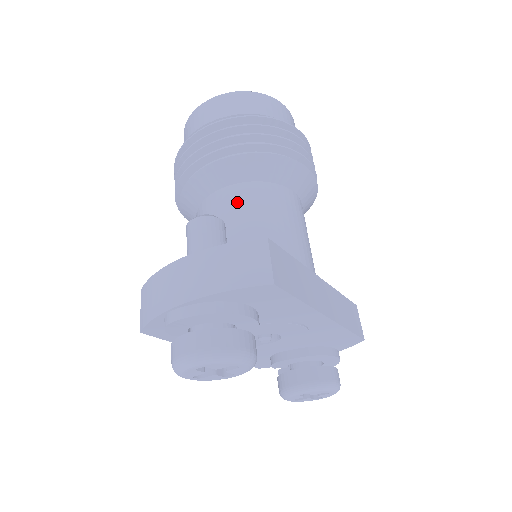
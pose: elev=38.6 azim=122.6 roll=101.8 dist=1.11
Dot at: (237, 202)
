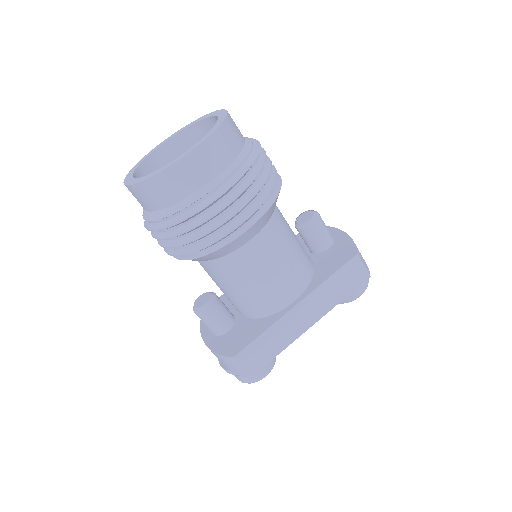
Dot at: (211, 274)
